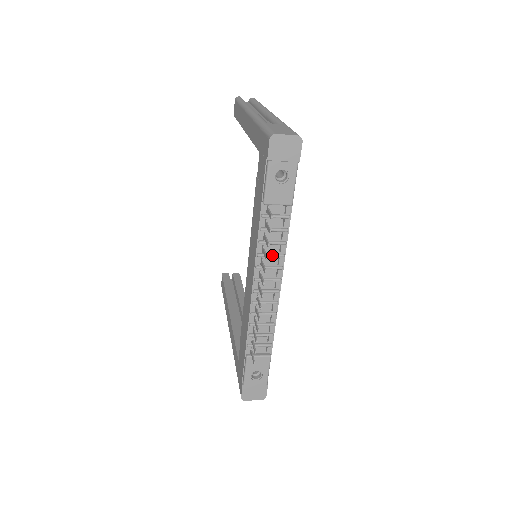
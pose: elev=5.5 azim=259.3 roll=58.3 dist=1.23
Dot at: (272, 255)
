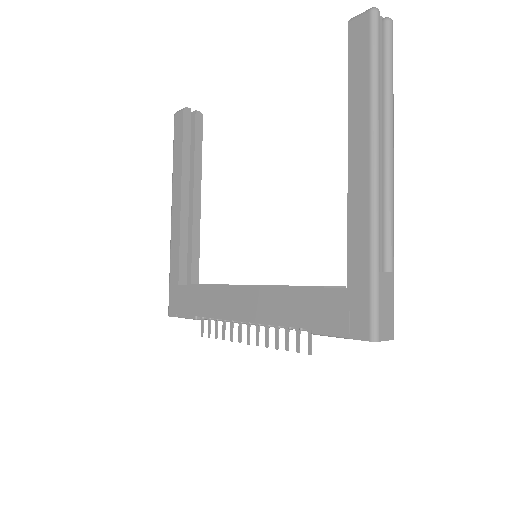
Dot at: occluded
